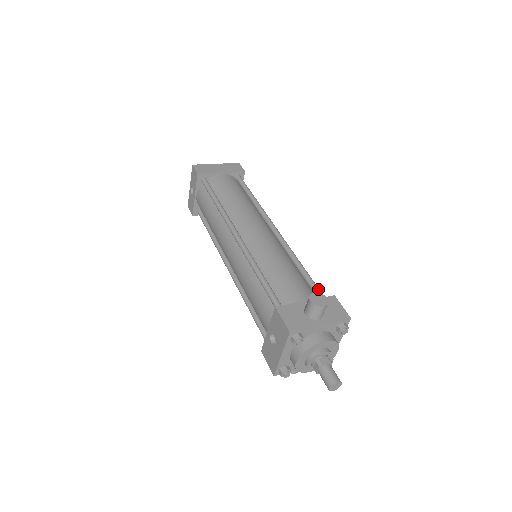
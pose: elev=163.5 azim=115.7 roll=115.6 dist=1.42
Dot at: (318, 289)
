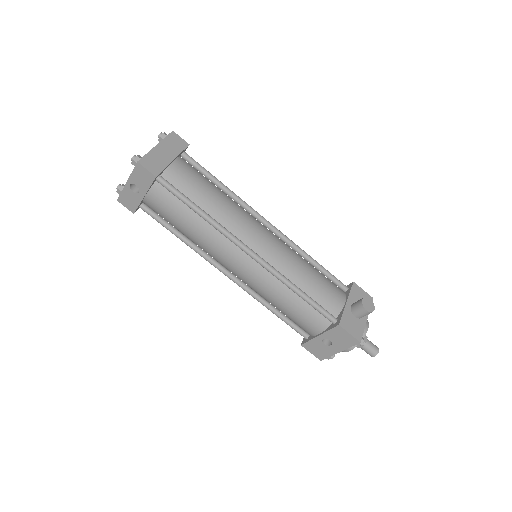
Dot at: (338, 280)
